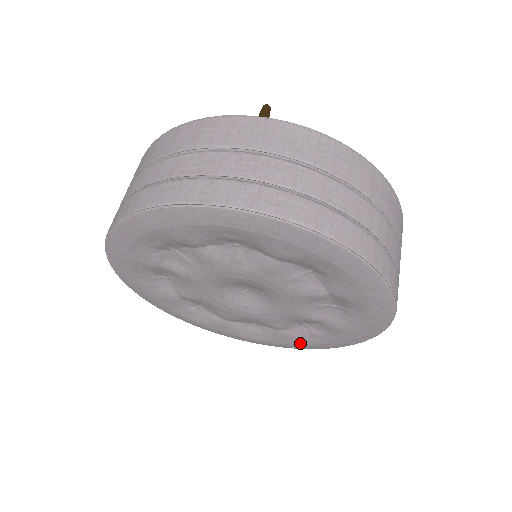
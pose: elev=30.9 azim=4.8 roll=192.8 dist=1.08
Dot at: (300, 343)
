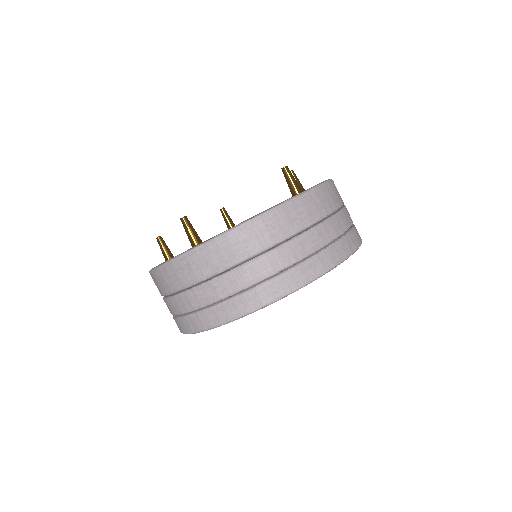
Dot at: occluded
